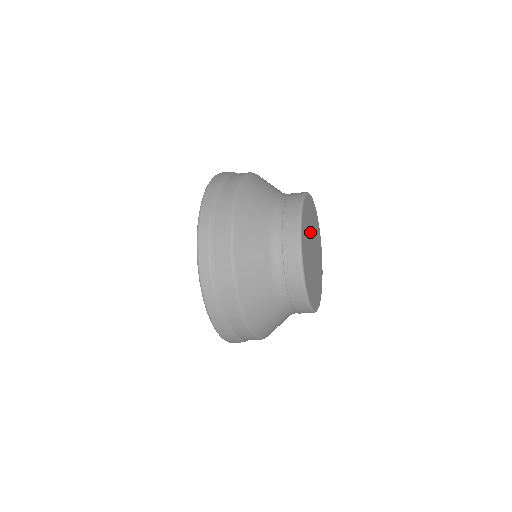
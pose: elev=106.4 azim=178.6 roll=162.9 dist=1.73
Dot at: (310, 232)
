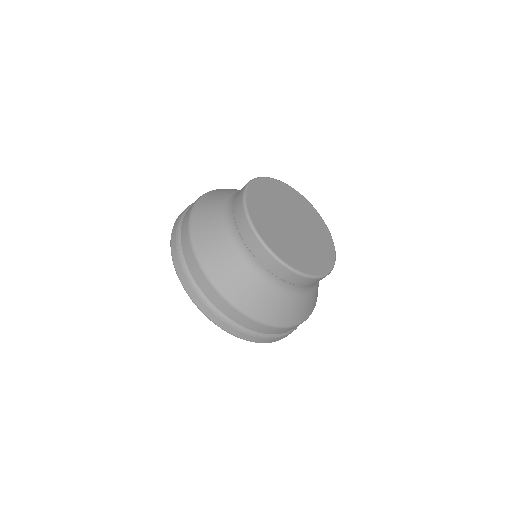
Dot at: (281, 206)
